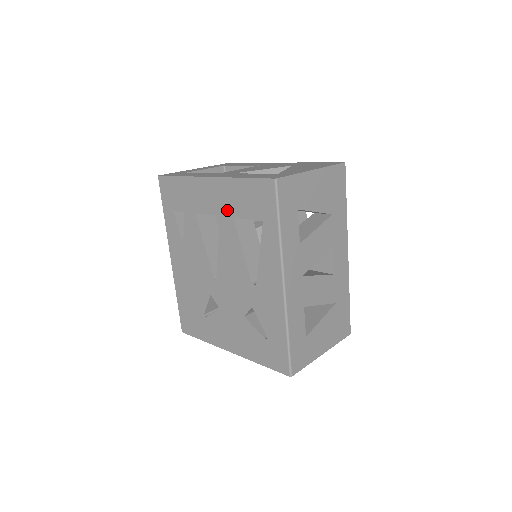
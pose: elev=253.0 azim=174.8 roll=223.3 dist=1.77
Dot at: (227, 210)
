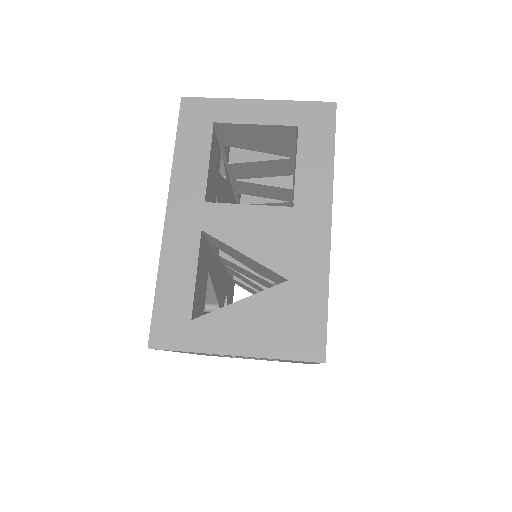
Dot at: occluded
